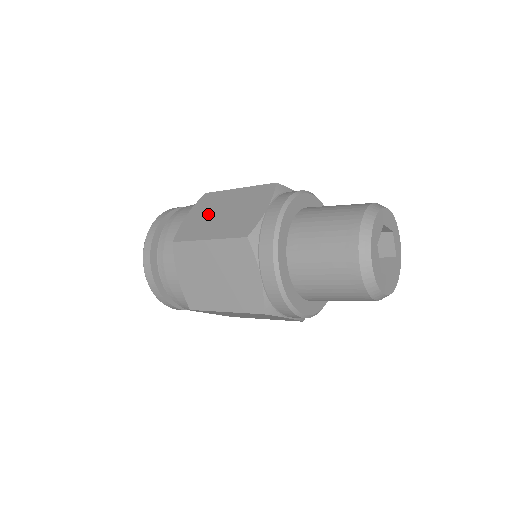
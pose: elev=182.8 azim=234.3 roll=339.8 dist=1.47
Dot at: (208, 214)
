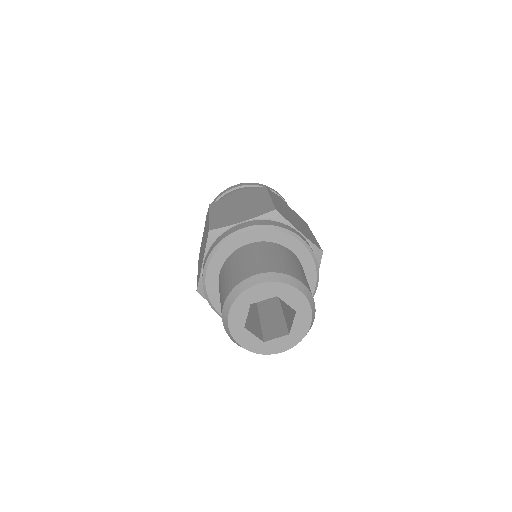
Dot at: (239, 201)
